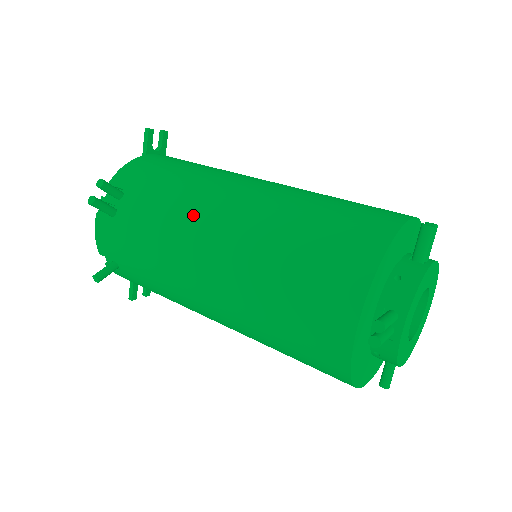
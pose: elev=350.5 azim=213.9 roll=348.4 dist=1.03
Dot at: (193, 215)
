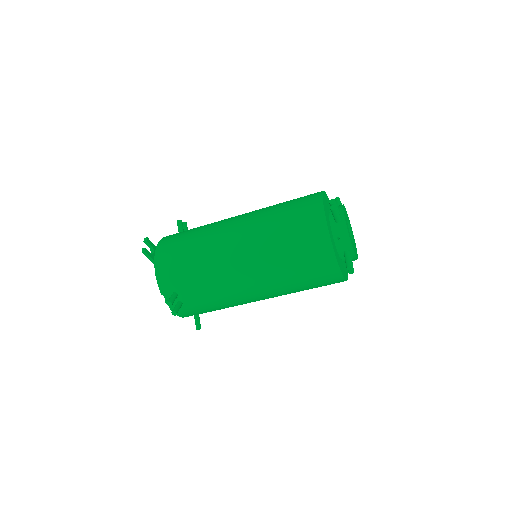
Dot at: (229, 280)
